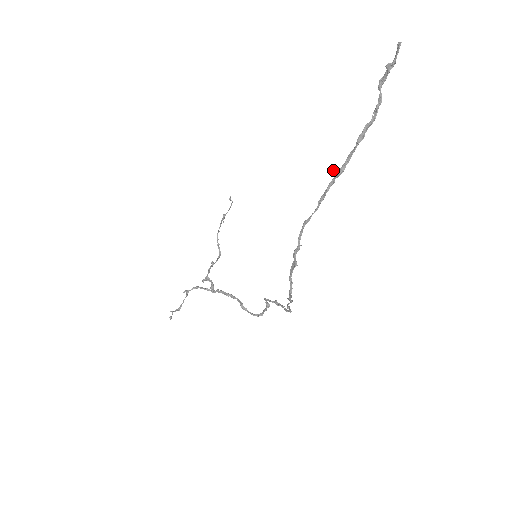
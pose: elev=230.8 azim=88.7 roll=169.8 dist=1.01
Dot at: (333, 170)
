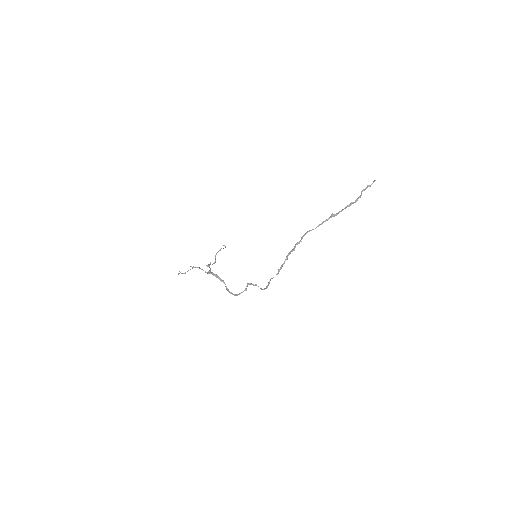
Dot at: (331, 214)
